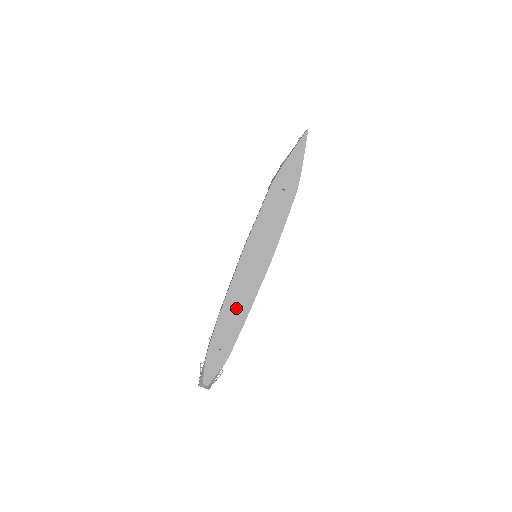
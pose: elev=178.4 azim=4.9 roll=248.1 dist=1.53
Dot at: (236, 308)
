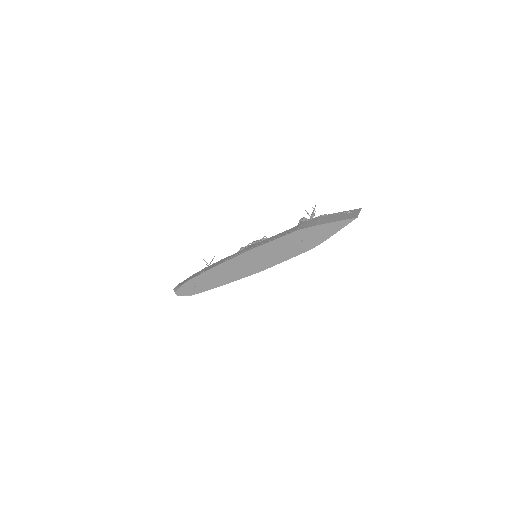
Dot at: (219, 276)
